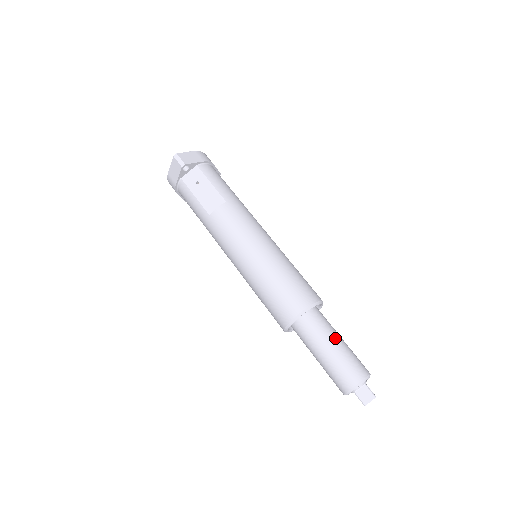
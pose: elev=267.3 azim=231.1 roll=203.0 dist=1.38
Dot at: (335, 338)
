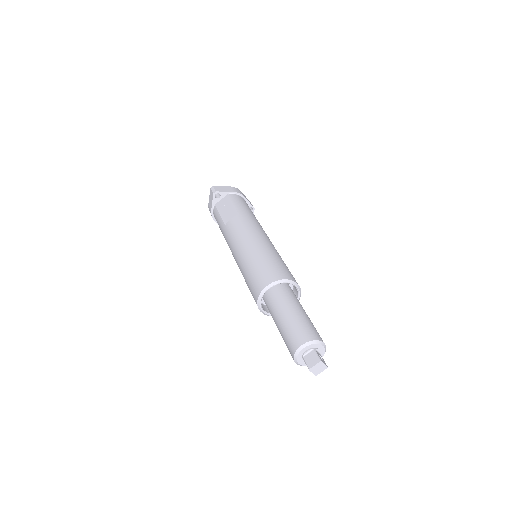
Dot at: (295, 309)
